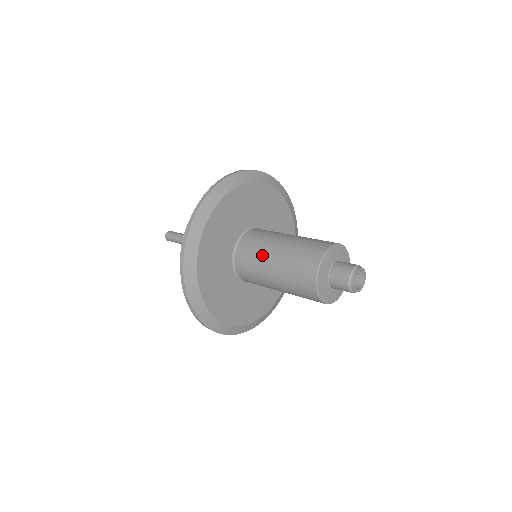
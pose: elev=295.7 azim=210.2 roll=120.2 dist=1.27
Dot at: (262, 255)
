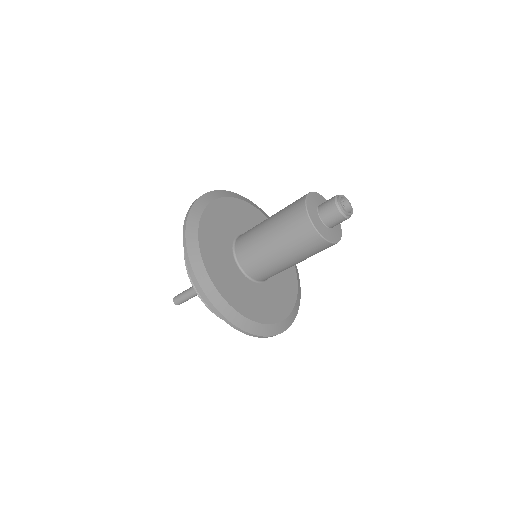
Dot at: (259, 242)
